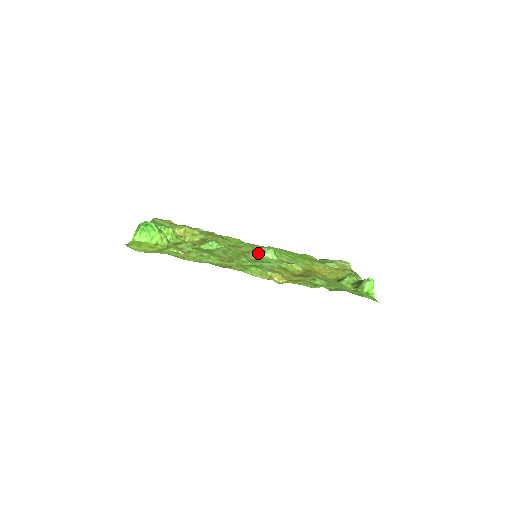
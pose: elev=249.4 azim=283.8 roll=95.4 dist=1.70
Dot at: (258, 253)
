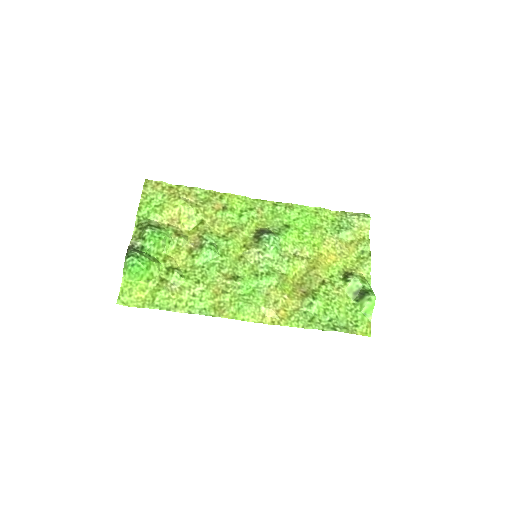
Dot at: (259, 251)
